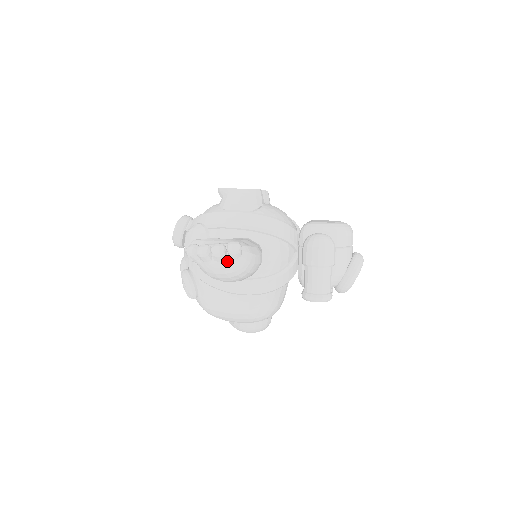
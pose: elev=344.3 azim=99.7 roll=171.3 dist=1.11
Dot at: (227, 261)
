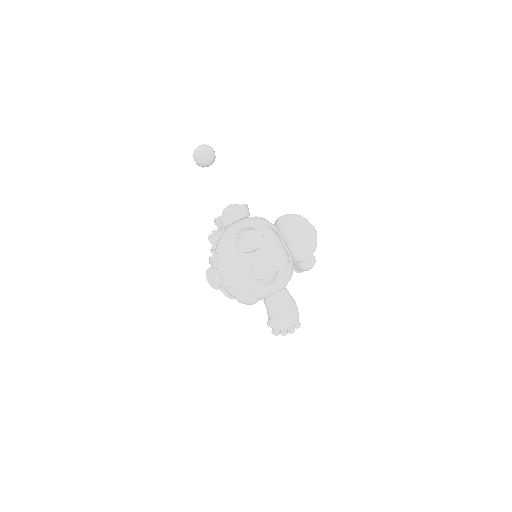
Dot at: occluded
